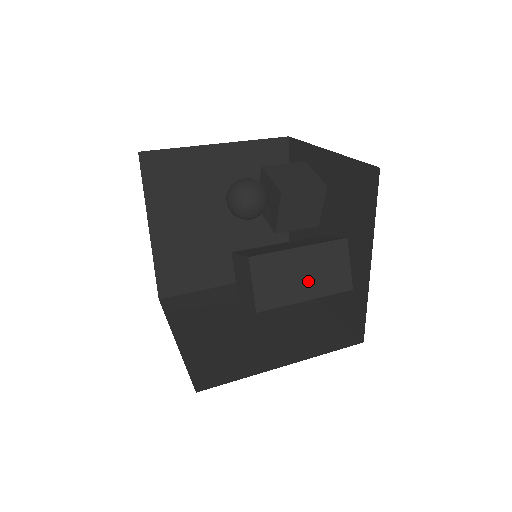
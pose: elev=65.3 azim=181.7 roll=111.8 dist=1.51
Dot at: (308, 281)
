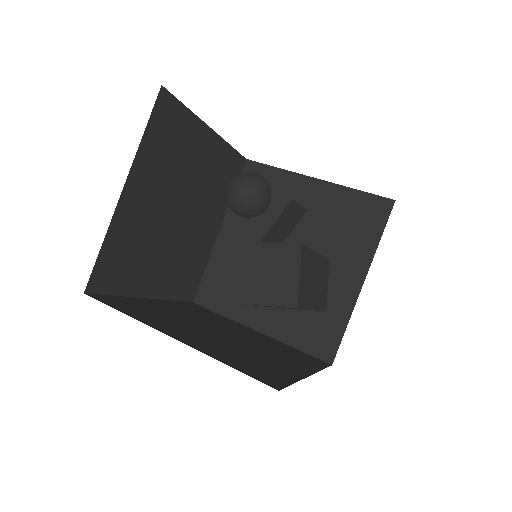
Dot at: (316, 290)
